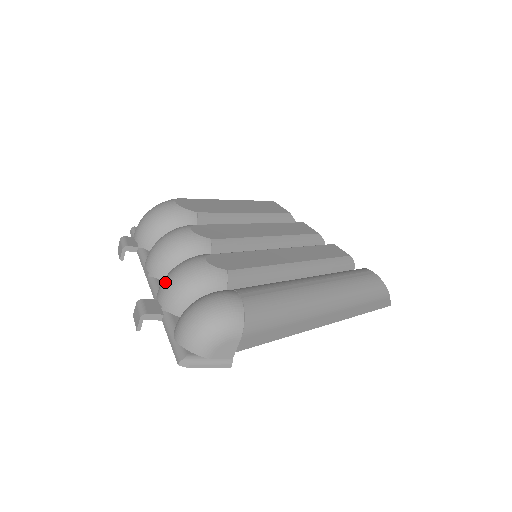
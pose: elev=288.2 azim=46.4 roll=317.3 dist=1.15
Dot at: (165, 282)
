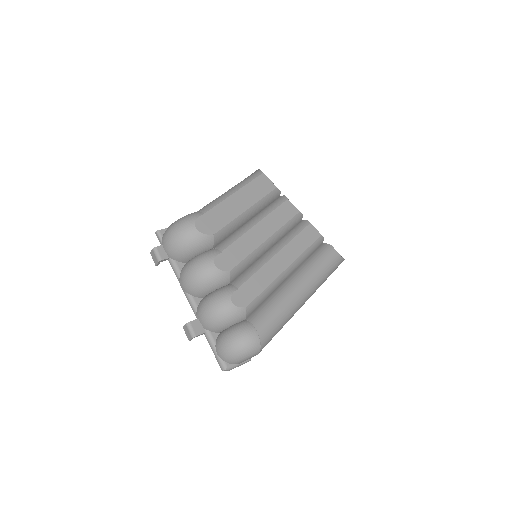
Dot at: (205, 314)
